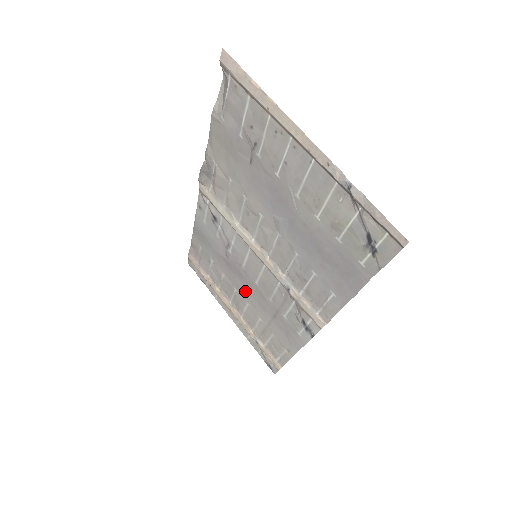
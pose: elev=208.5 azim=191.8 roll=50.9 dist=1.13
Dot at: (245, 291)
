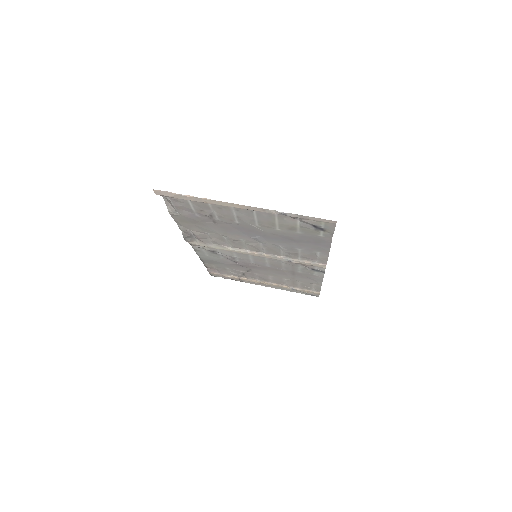
Dot at: (264, 272)
